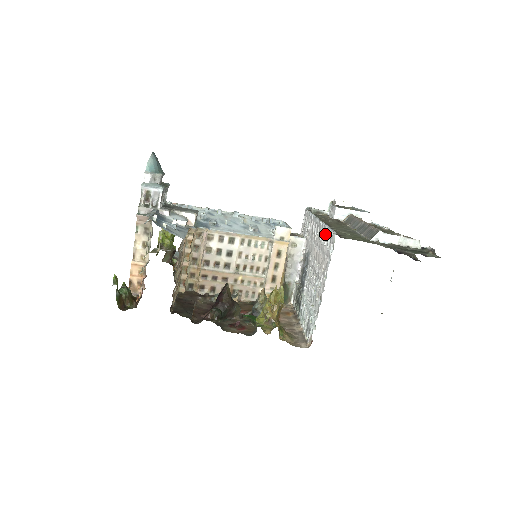
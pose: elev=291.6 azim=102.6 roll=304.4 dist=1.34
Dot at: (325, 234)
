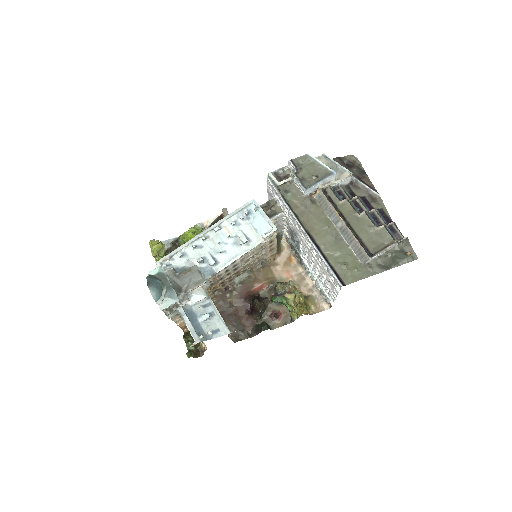
Dot at: (323, 262)
